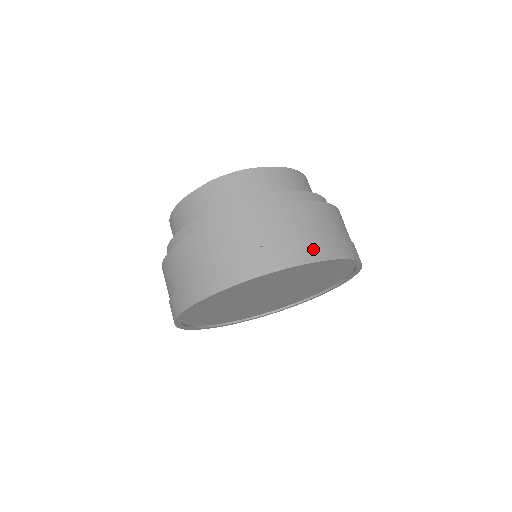
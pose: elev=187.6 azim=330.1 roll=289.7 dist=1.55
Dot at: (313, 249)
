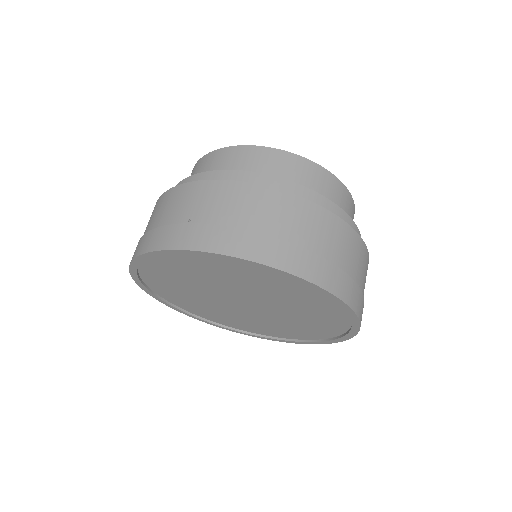
Dot at: (241, 242)
